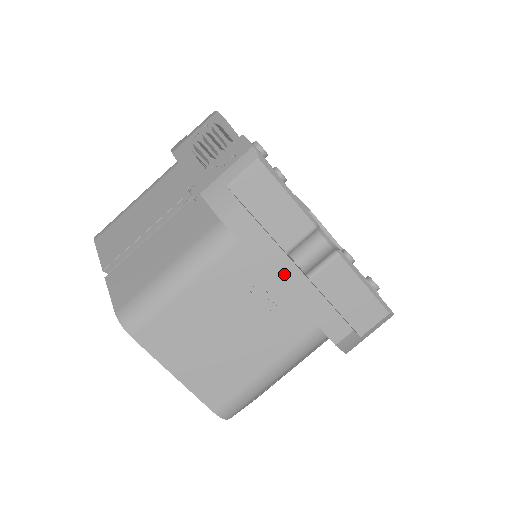
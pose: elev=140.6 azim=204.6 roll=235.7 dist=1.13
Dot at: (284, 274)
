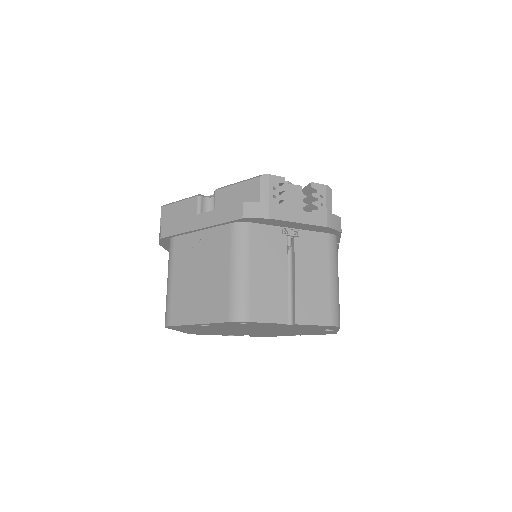
Dot at: (195, 224)
